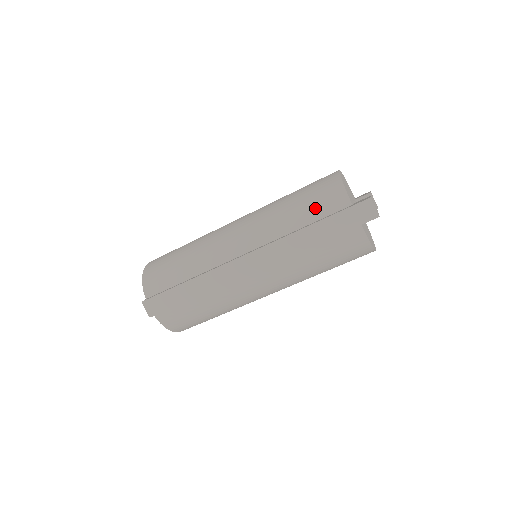
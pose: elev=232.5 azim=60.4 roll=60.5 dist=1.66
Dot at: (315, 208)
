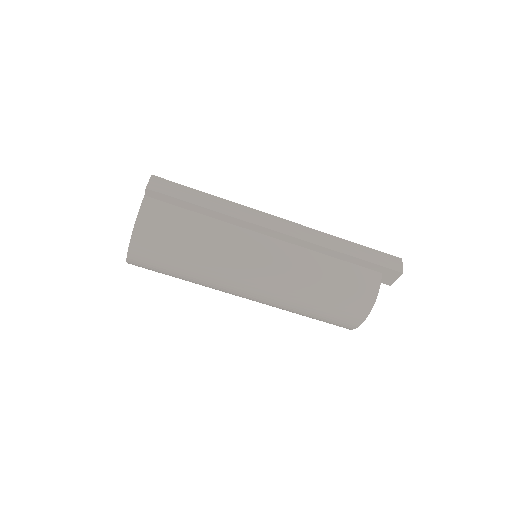
Dot at: occluded
